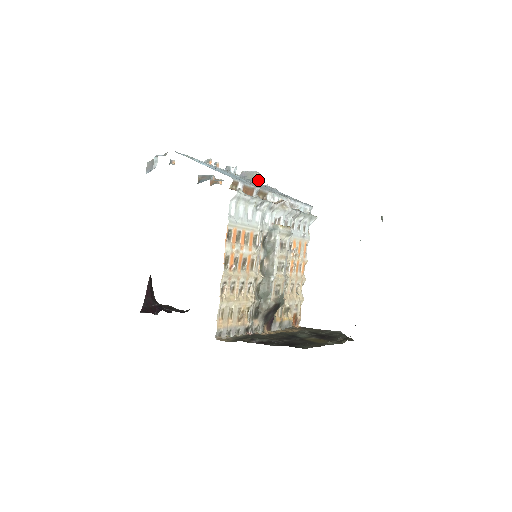
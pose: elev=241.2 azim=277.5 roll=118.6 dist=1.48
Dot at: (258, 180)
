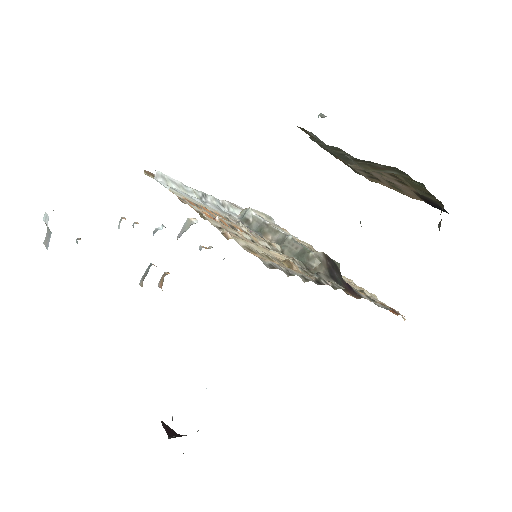
Dot at: (195, 221)
